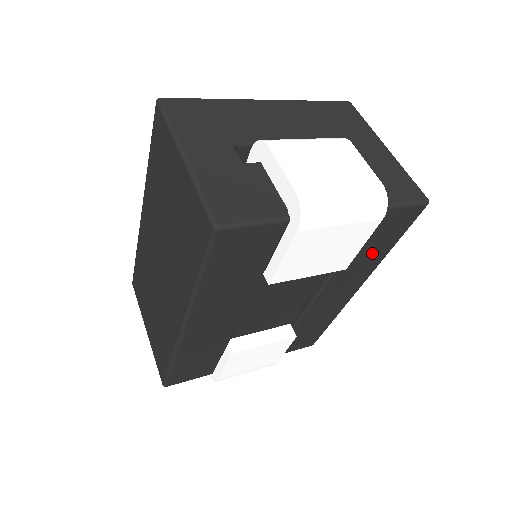
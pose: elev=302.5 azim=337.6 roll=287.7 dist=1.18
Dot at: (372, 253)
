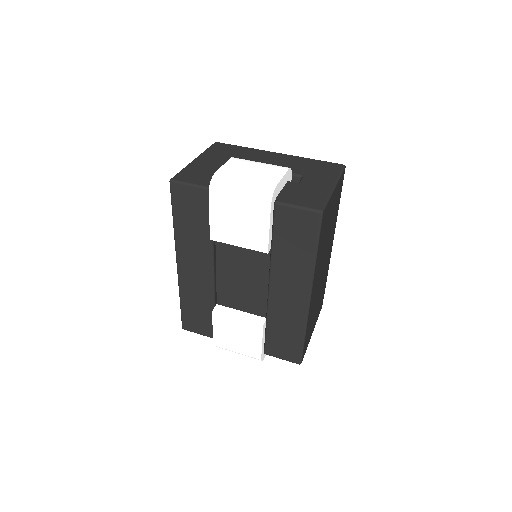
Dot at: (296, 253)
